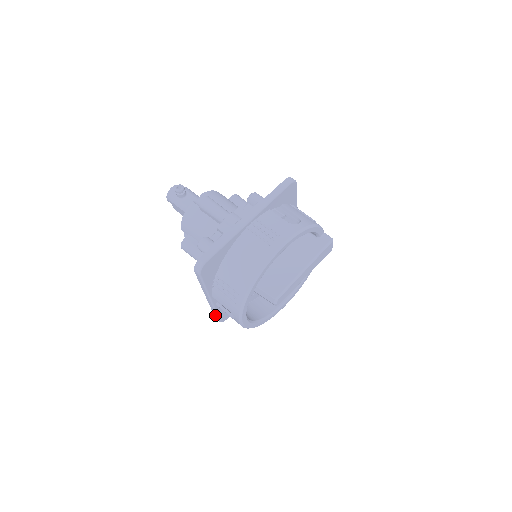
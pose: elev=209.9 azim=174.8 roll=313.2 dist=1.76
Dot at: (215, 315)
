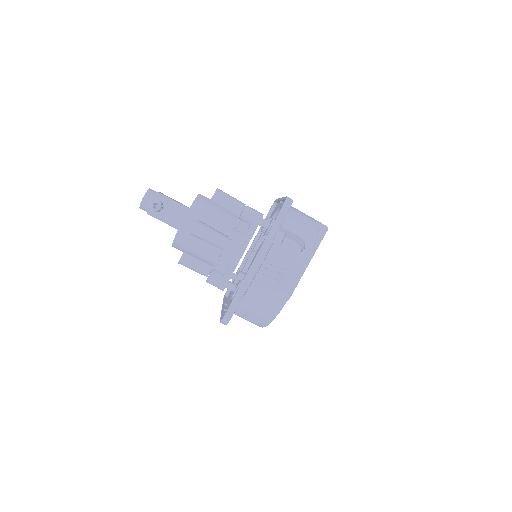
Dot at: occluded
